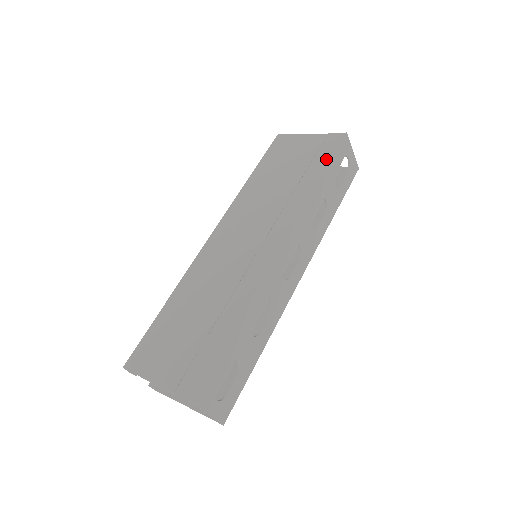
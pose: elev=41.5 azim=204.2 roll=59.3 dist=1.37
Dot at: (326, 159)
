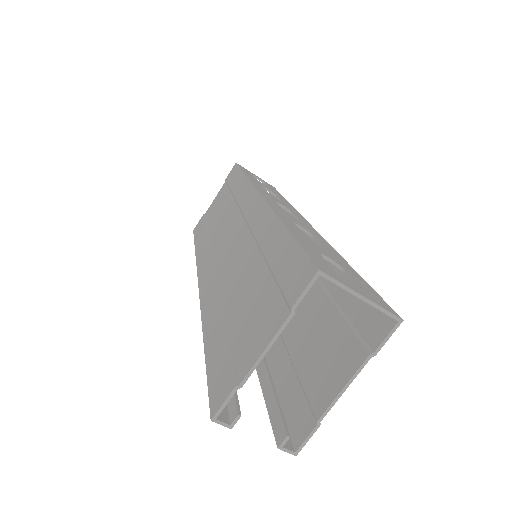
Dot at: (237, 174)
